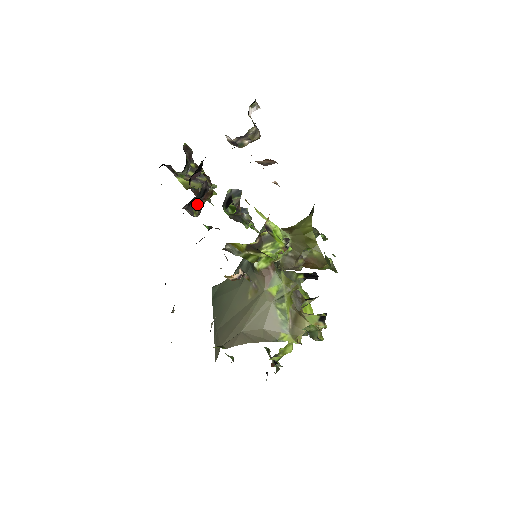
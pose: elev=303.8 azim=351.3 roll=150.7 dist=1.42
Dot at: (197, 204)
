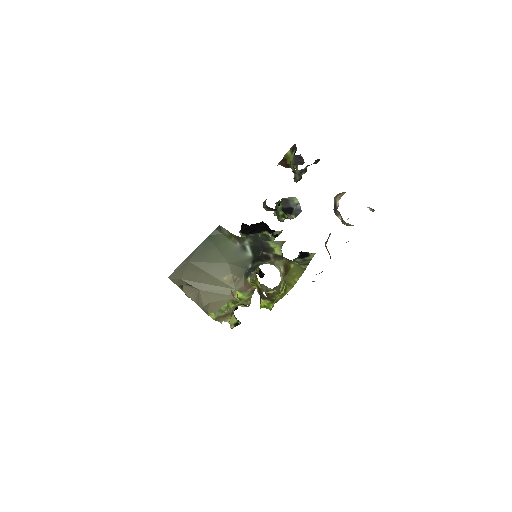
Dot at: (274, 210)
